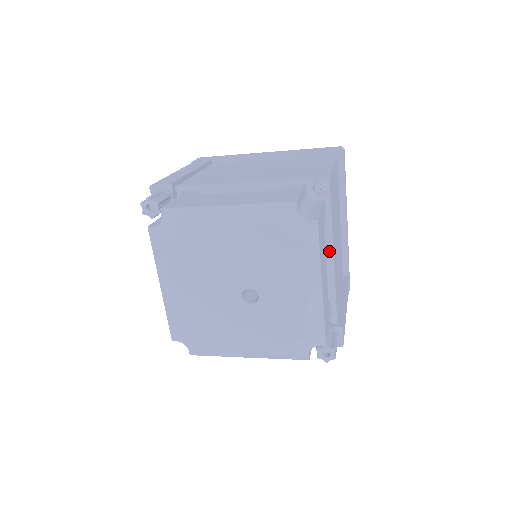
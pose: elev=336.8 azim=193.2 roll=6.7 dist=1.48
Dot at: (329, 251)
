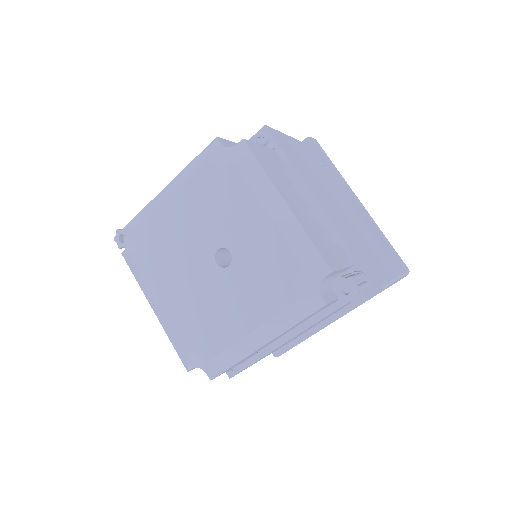
Dot at: (307, 194)
